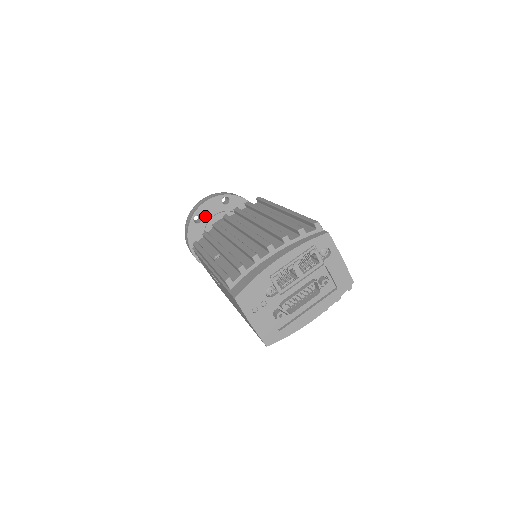
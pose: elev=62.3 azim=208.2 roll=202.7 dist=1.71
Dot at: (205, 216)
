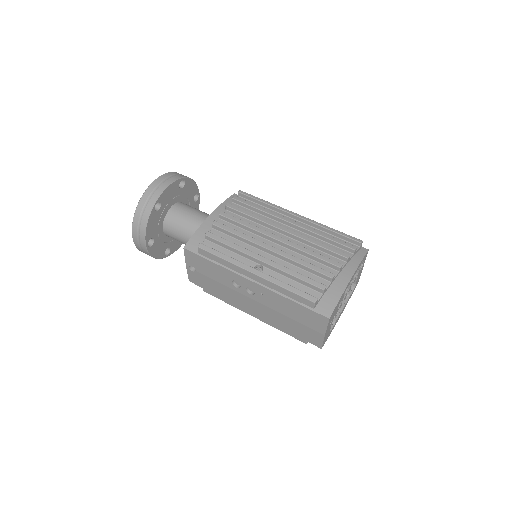
Dot at: (164, 202)
